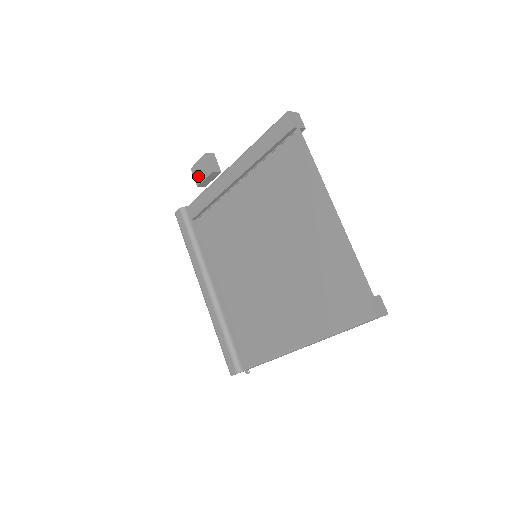
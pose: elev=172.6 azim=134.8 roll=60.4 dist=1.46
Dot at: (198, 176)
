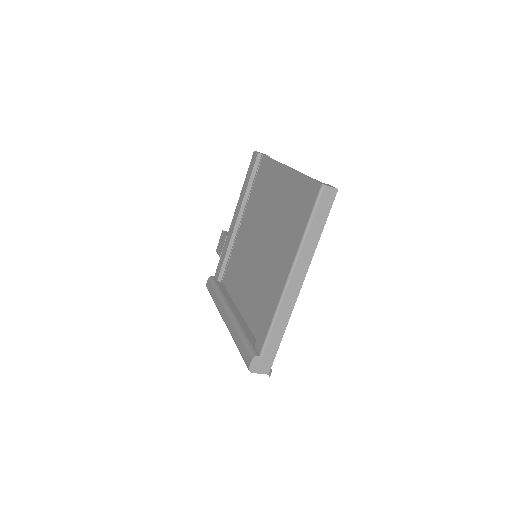
Dot at: (220, 250)
